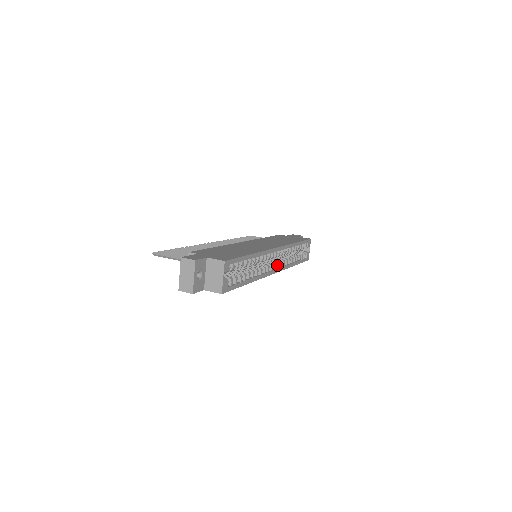
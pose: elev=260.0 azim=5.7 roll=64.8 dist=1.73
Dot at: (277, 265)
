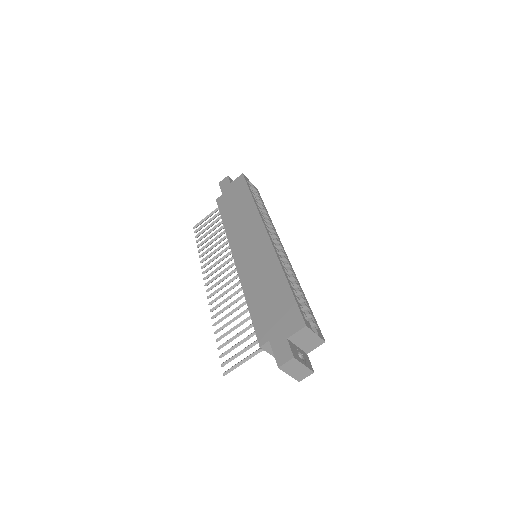
Dot at: (277, 242)
